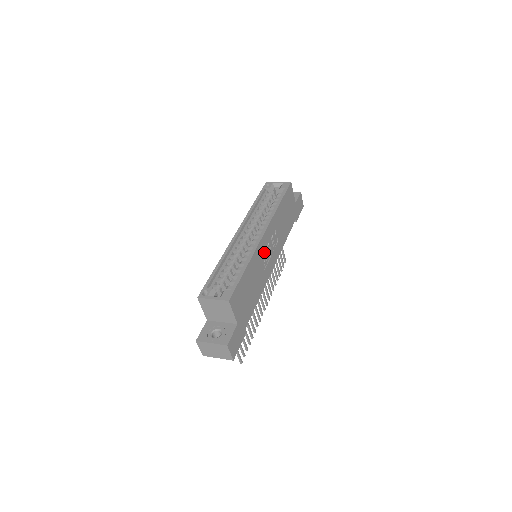
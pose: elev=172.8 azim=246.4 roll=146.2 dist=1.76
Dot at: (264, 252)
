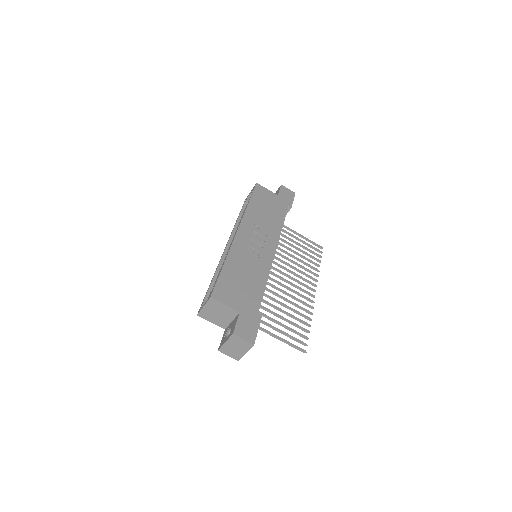
Dot at: (248, 246)
